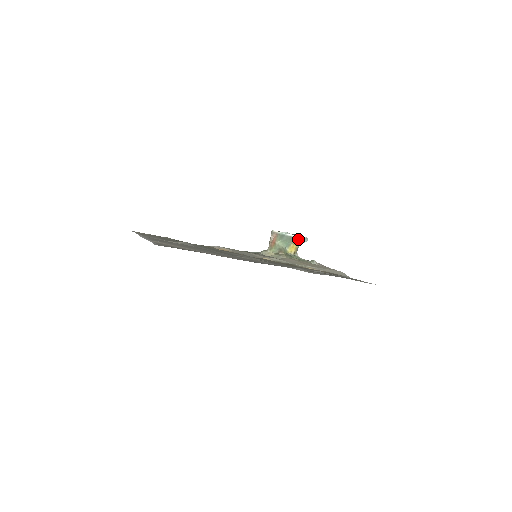
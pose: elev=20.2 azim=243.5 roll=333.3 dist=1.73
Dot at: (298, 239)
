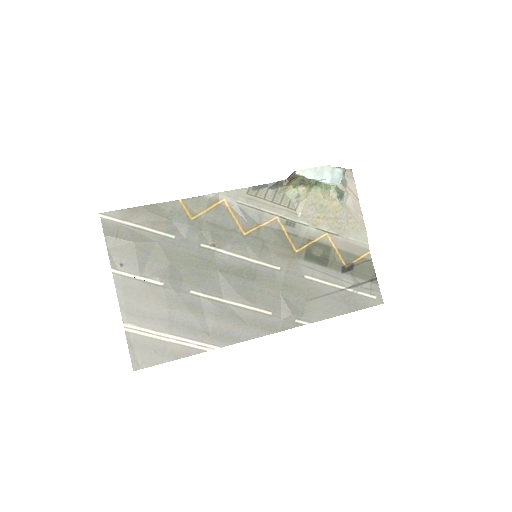
Dot at: (328, 184)
